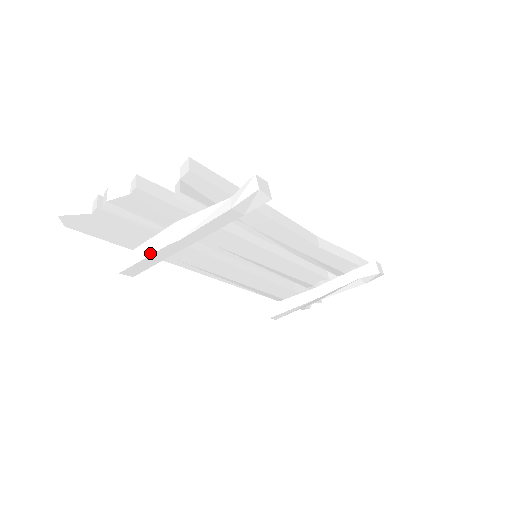
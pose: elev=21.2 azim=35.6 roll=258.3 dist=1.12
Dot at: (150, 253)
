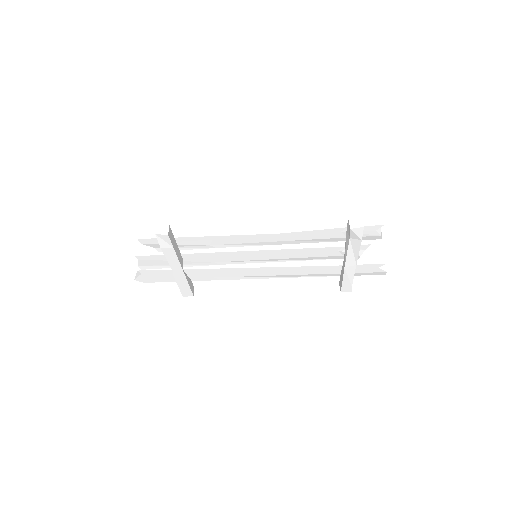
Dot at: (177, 282)
